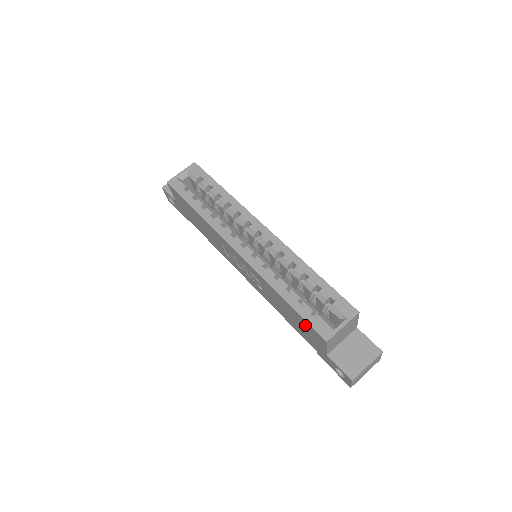
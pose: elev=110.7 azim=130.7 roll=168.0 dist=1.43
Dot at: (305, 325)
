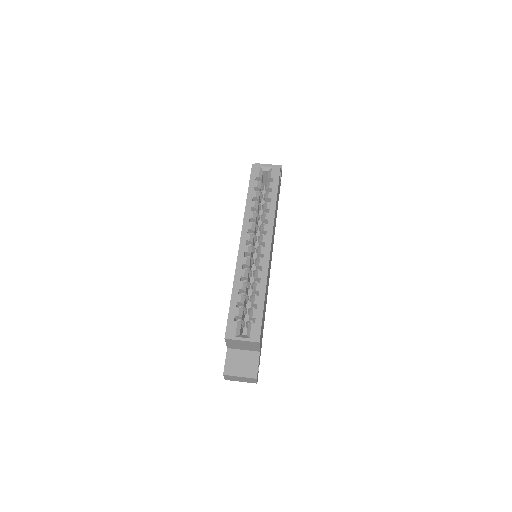
Dot at: occluded
